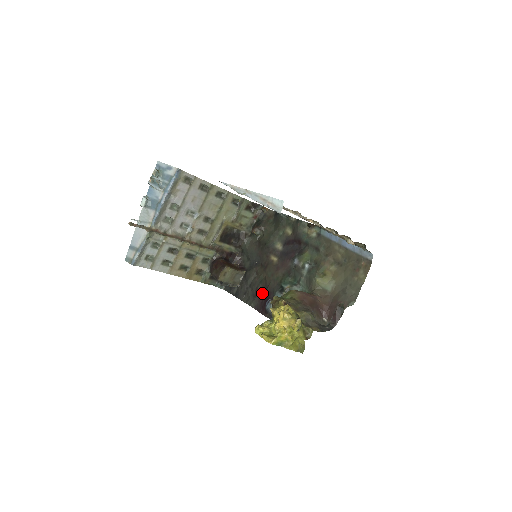
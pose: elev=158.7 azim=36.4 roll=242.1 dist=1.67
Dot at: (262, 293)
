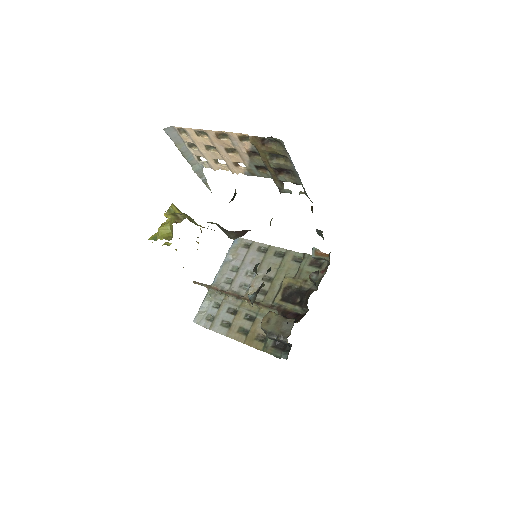
Dot at: occluded
